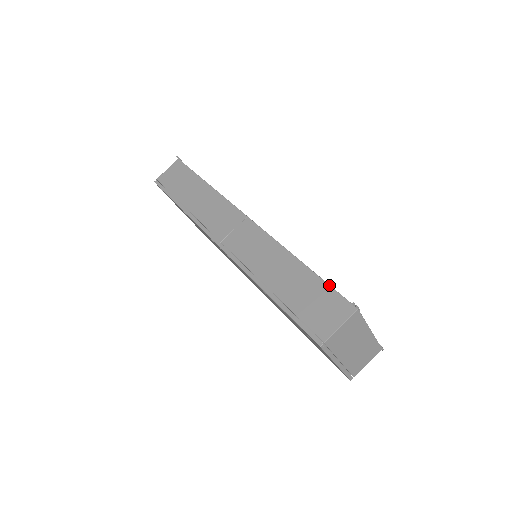
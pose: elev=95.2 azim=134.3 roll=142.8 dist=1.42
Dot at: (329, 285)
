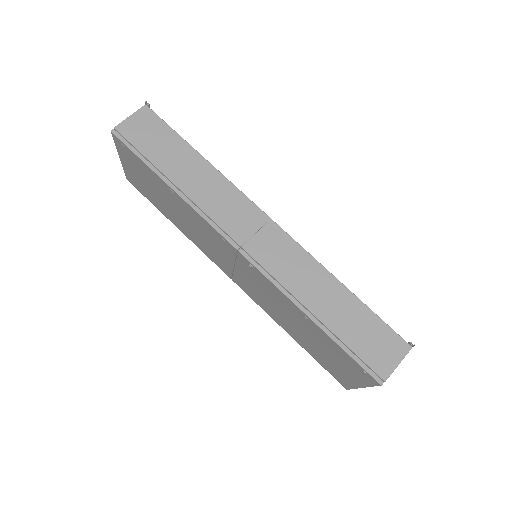
Dot at: (381, 319)
